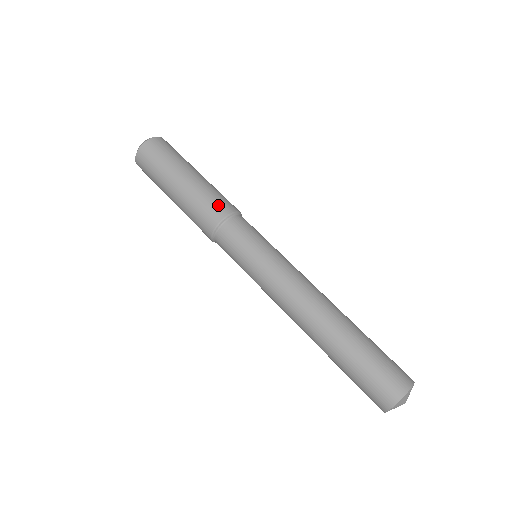
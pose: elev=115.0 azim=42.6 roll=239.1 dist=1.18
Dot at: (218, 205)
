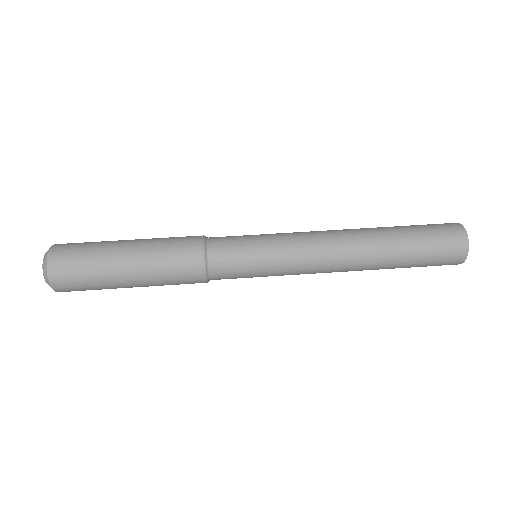
Dot at: (186, 237)
